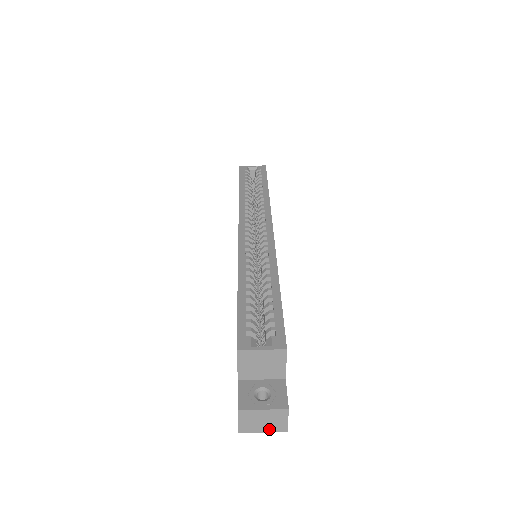
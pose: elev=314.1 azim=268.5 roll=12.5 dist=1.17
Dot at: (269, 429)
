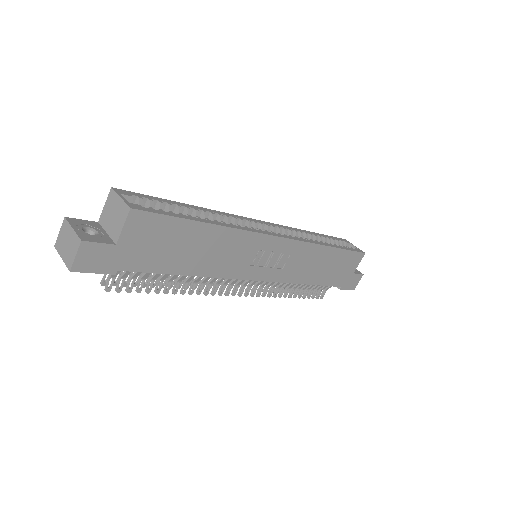
Dot at: (65, 257)
